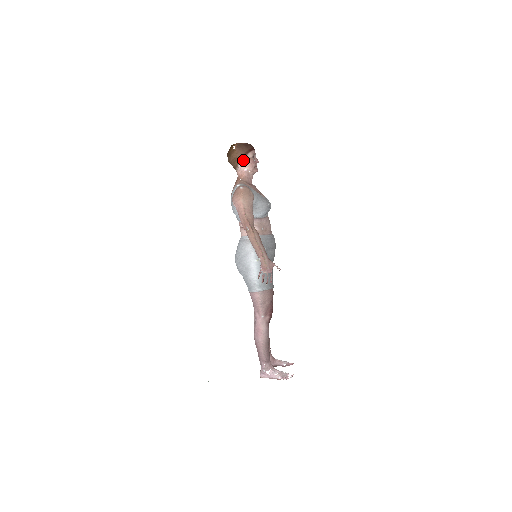
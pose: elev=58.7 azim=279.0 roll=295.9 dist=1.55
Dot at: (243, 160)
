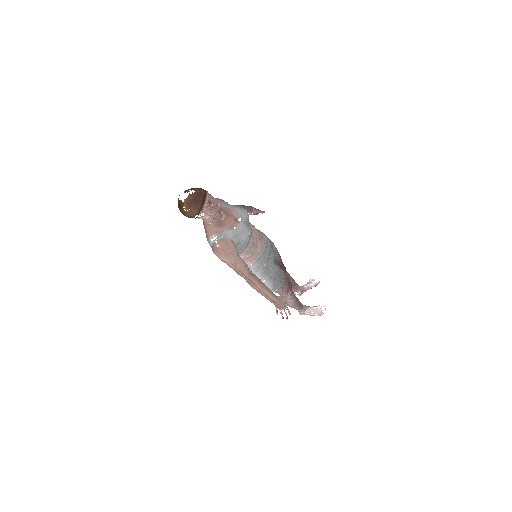
Dot at: (201, 213)
